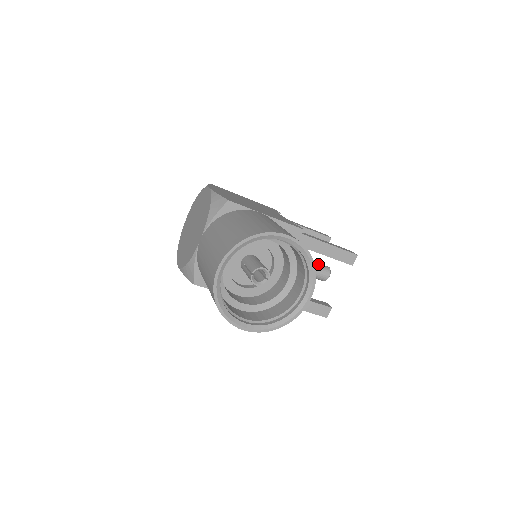
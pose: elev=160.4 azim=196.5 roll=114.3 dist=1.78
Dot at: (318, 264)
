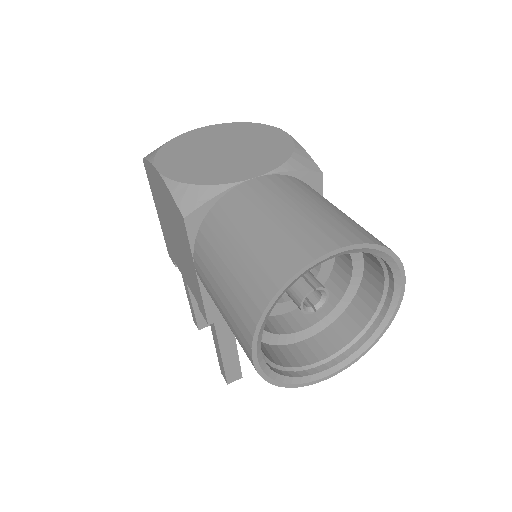
Dot at: occluded
